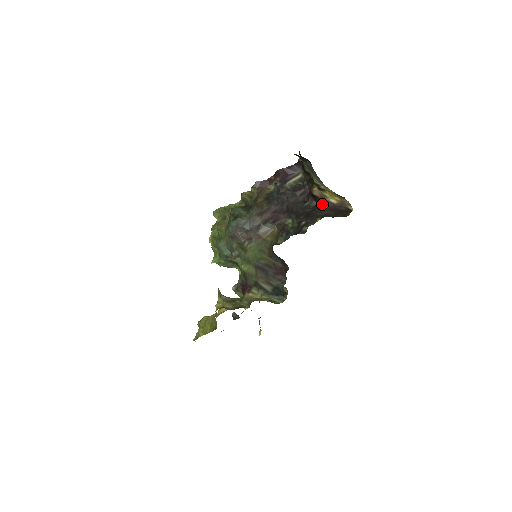
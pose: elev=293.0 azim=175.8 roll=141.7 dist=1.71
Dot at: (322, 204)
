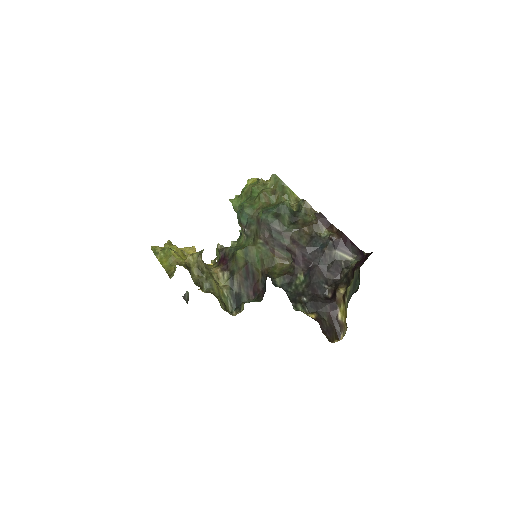
Dot at: (331, 306)
